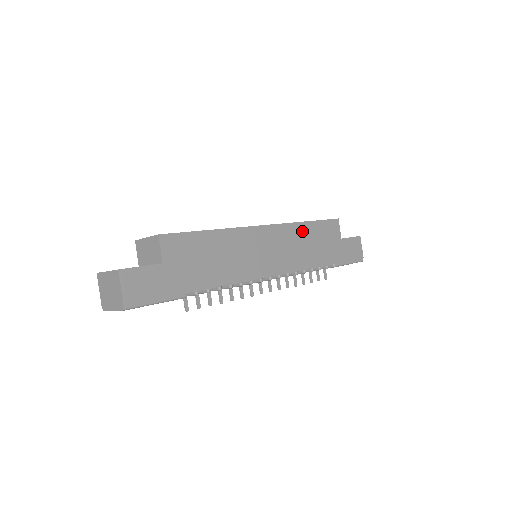
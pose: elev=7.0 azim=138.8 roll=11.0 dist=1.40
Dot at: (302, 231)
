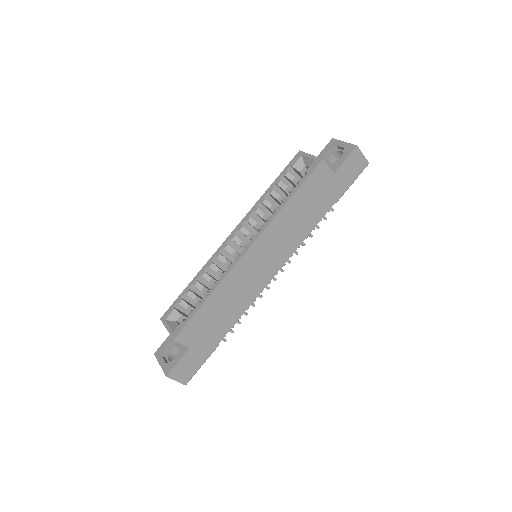
Dot at: (287, 214)
